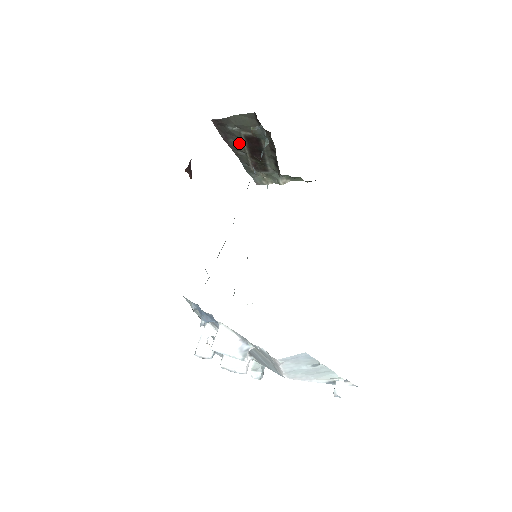
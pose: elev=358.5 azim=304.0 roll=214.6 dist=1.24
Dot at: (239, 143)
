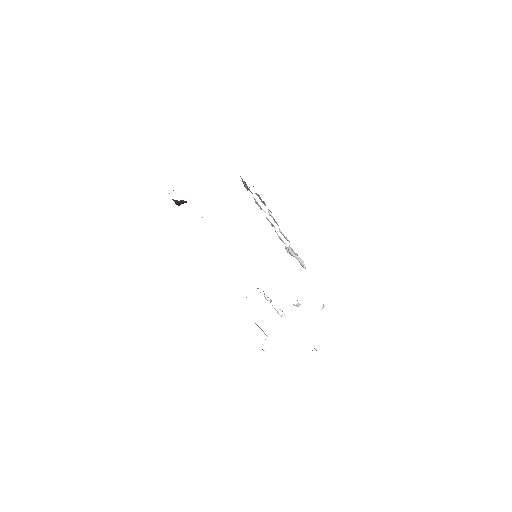
Dot at: occluded
